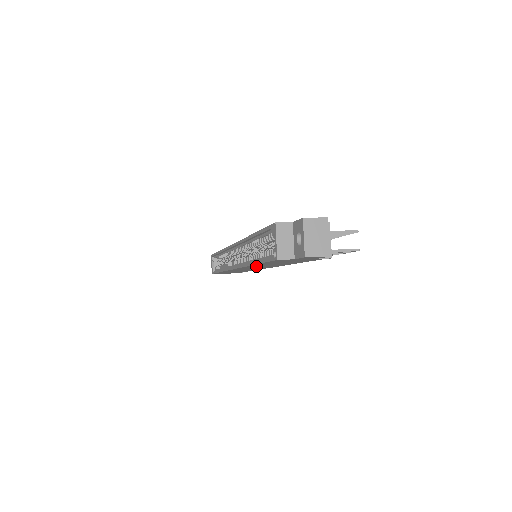
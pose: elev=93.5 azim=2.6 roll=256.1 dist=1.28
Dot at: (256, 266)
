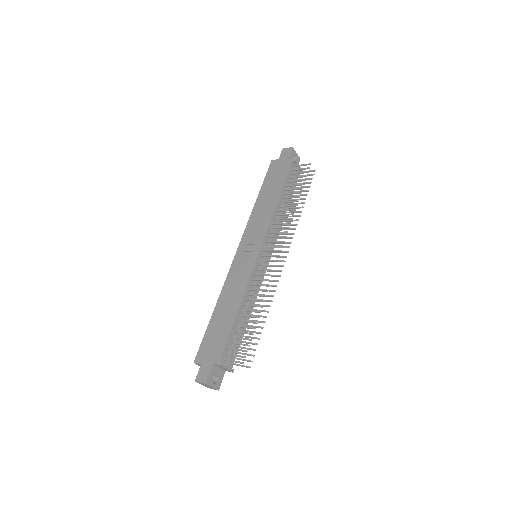
Dot at: occluded
